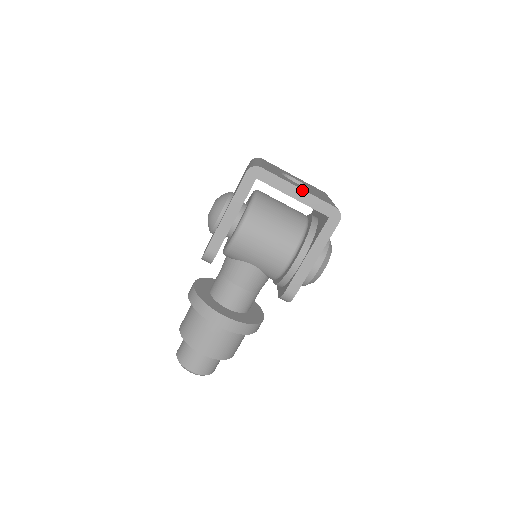
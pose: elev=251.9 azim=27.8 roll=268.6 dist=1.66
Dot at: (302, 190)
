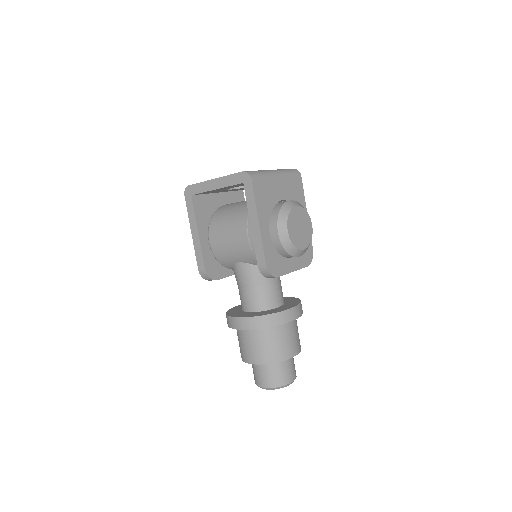
Dot at: (217, 179)
